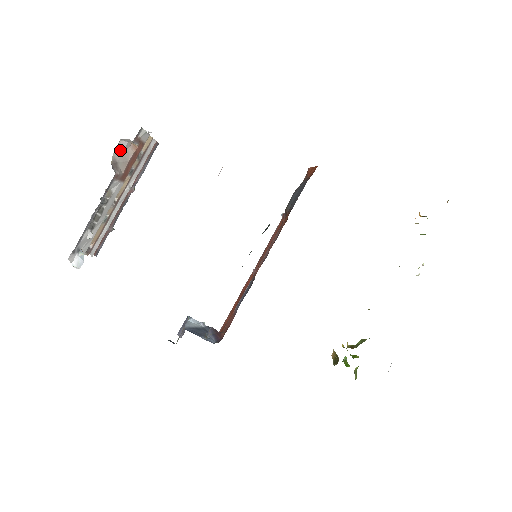
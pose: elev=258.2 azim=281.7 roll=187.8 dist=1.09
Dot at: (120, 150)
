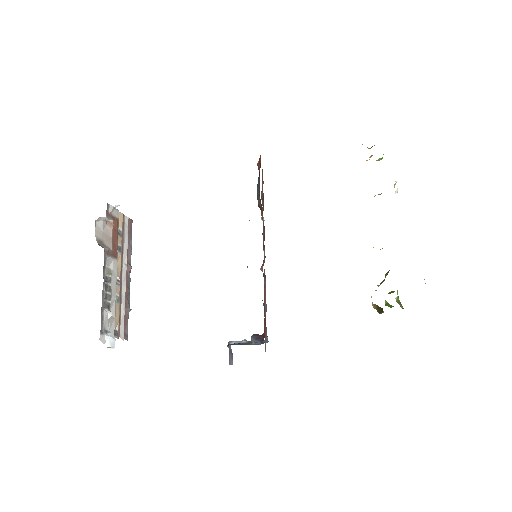
Dot at: (100, 230)
